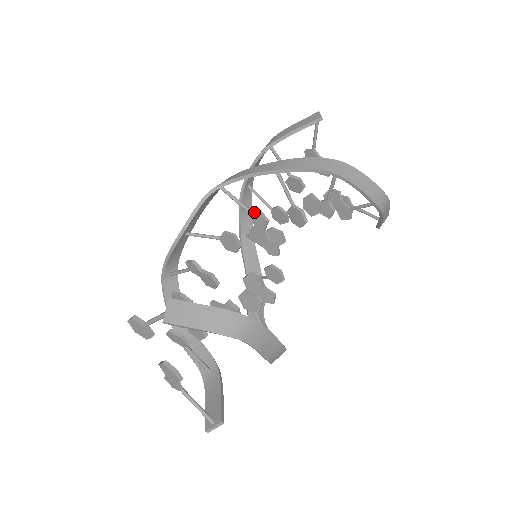
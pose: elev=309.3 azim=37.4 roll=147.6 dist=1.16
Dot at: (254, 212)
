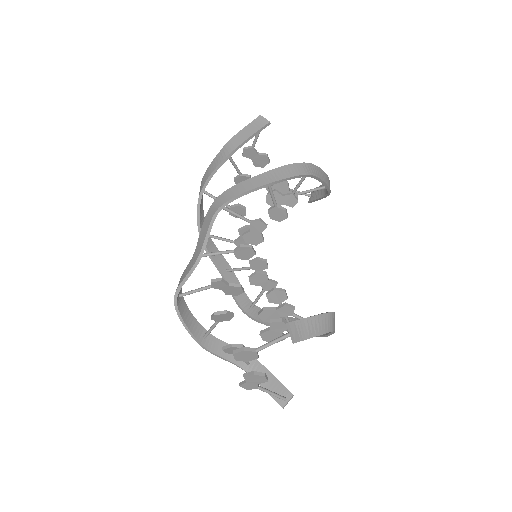
Dot at: (251, 220)
